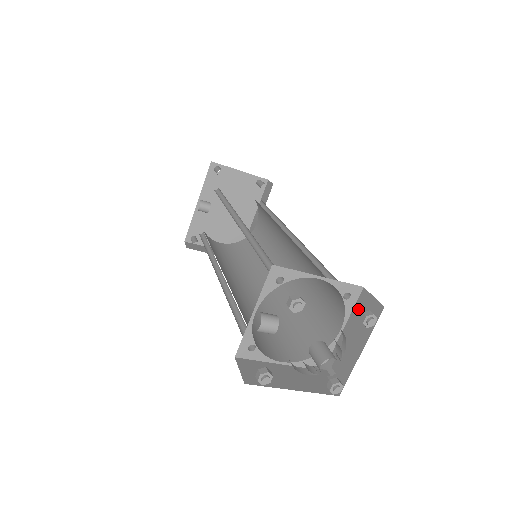
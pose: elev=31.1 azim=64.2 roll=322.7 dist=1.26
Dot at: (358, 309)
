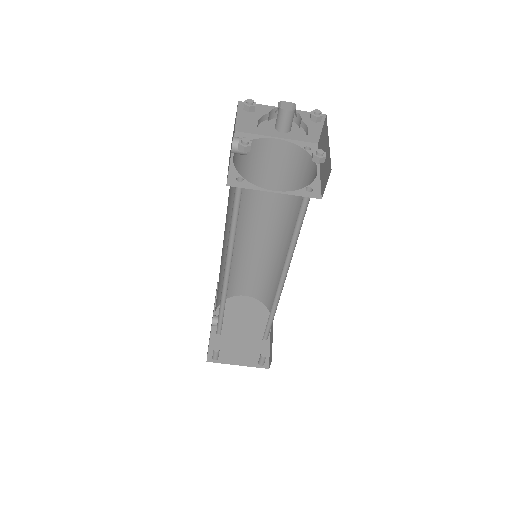
Dot at: occluded
